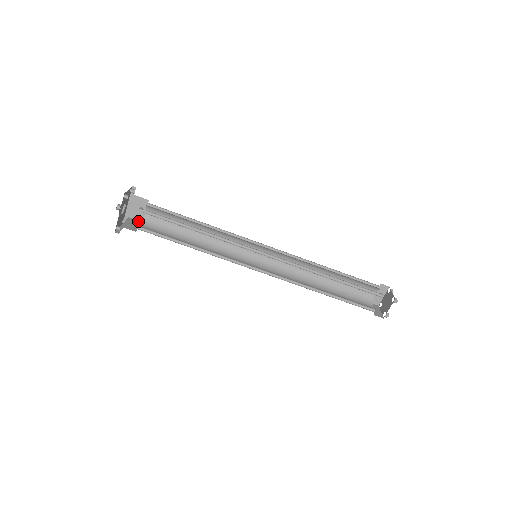
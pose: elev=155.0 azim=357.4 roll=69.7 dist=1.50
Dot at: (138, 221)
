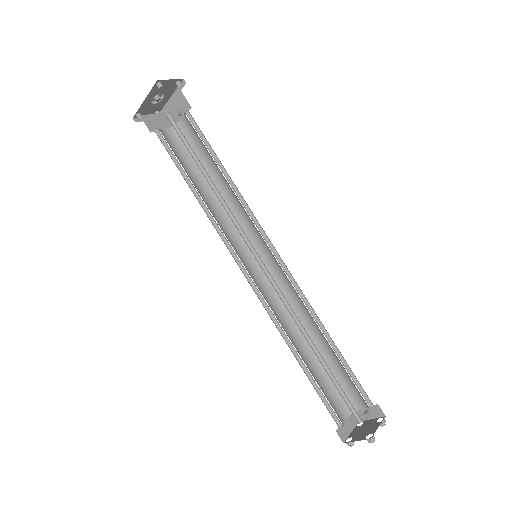
Dot at: occluded
